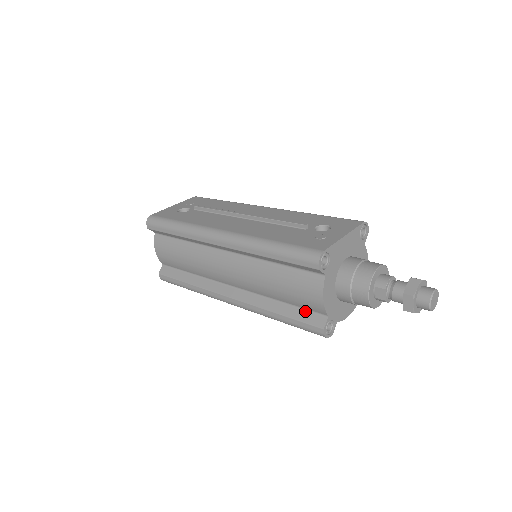
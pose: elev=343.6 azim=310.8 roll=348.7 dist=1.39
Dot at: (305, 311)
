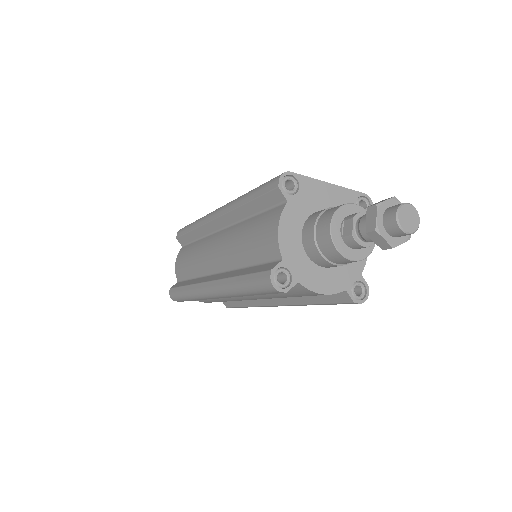
Dot at: (264, 264)
